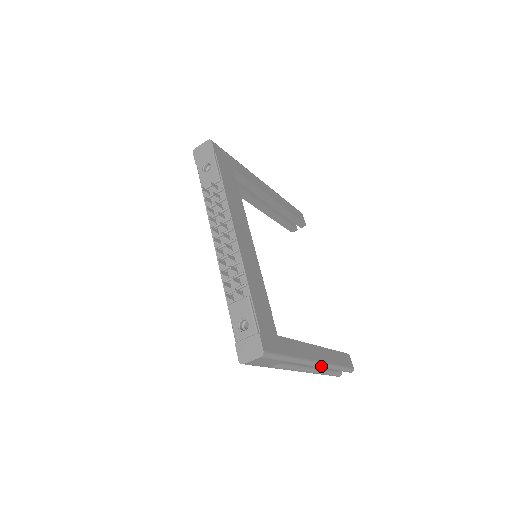
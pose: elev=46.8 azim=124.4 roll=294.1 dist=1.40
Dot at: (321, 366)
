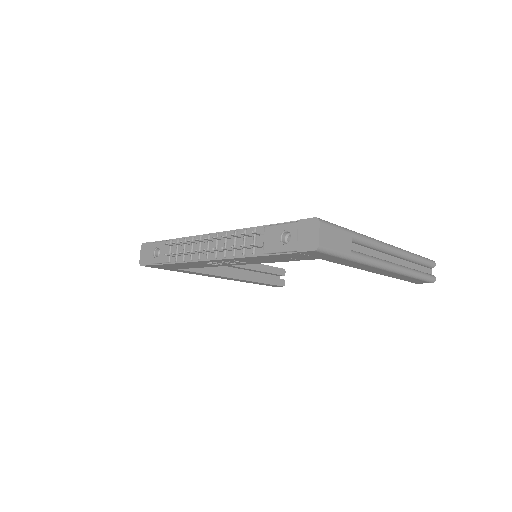
Dot at: (395, 248)
